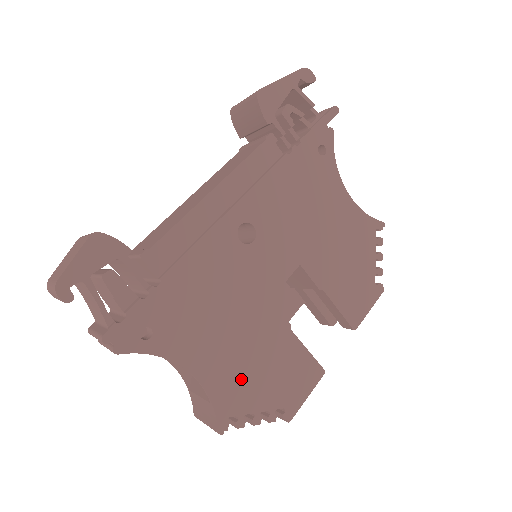
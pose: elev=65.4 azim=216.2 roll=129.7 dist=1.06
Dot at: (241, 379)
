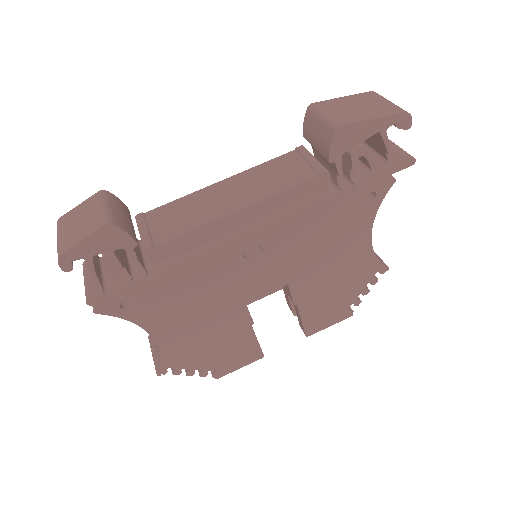
Dot at: (192, 348)
